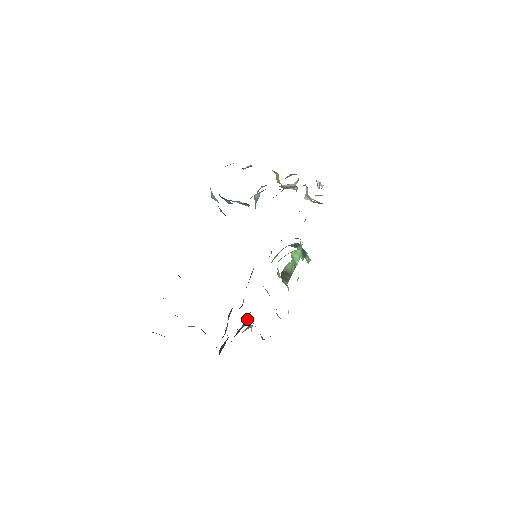
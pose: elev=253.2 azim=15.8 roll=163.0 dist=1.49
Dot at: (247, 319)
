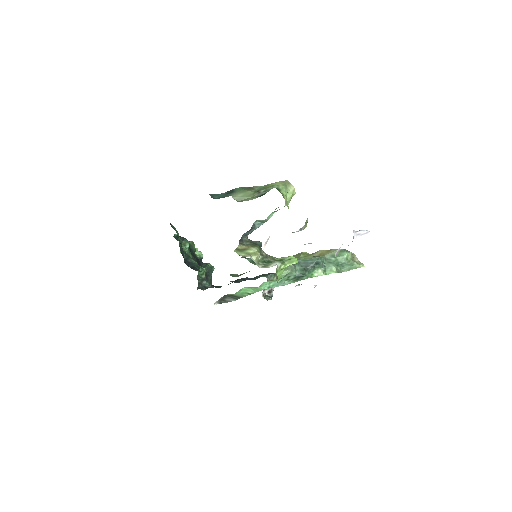
Dot at: occluded
